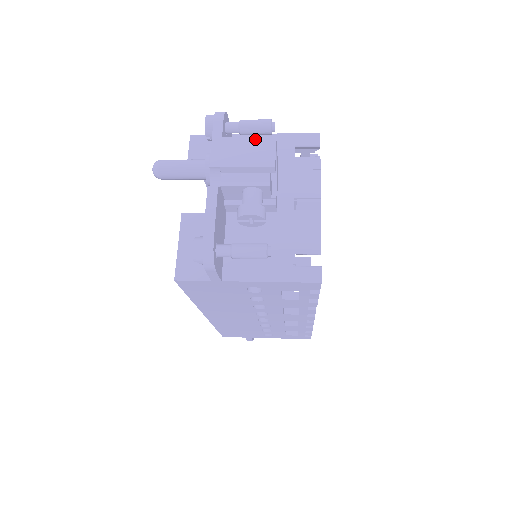
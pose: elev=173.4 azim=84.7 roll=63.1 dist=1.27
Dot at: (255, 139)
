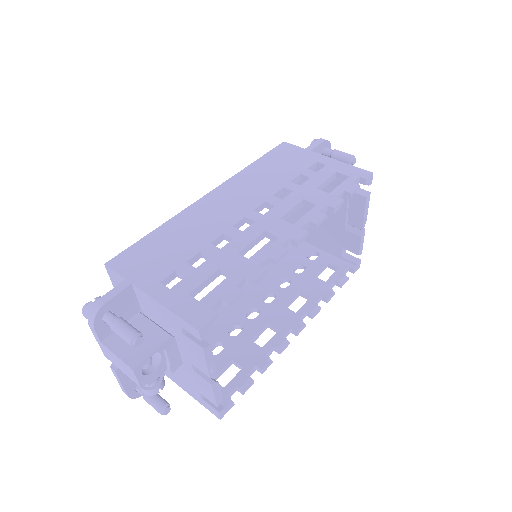
Dot at: (120, 361)
